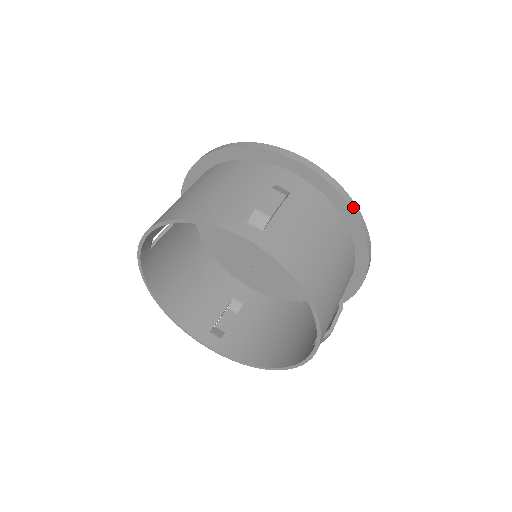
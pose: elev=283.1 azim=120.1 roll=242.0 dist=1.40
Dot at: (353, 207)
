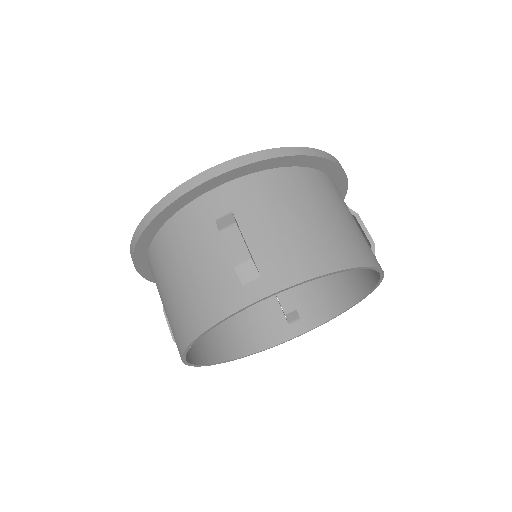
Dot at: (282, 153)
